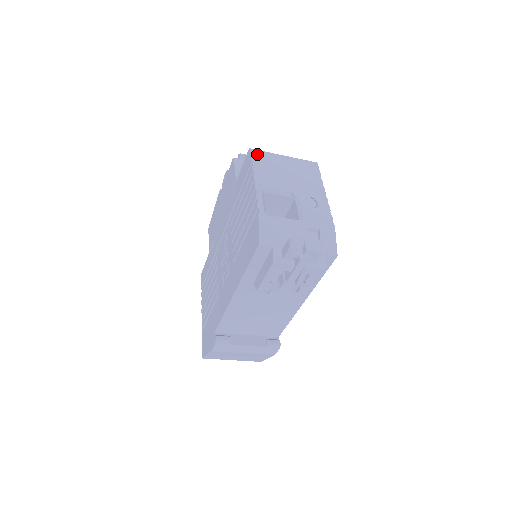
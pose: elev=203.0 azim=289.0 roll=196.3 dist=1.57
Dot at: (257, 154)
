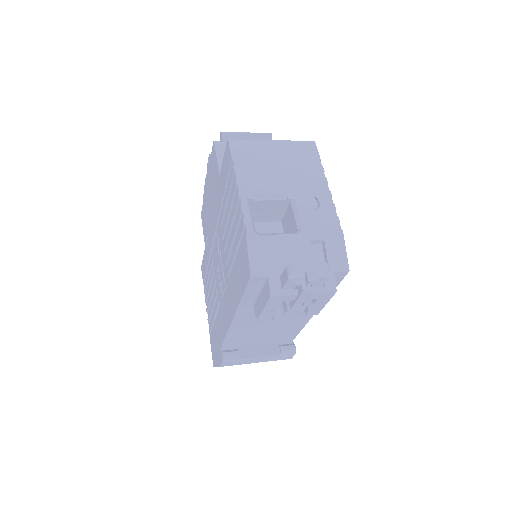
Dot at: (238, 146)
